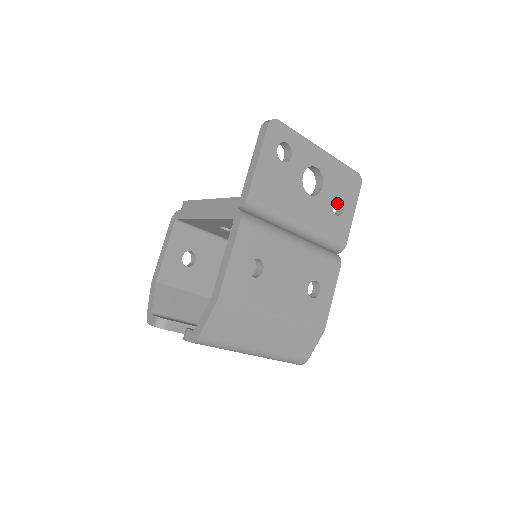
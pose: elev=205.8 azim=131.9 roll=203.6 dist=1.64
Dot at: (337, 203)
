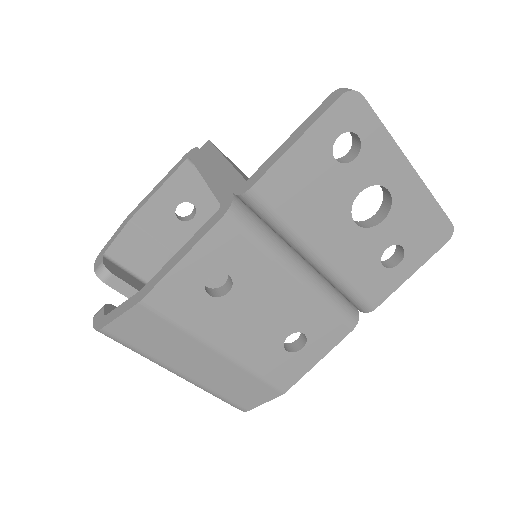
Dot at: (397, 249)
